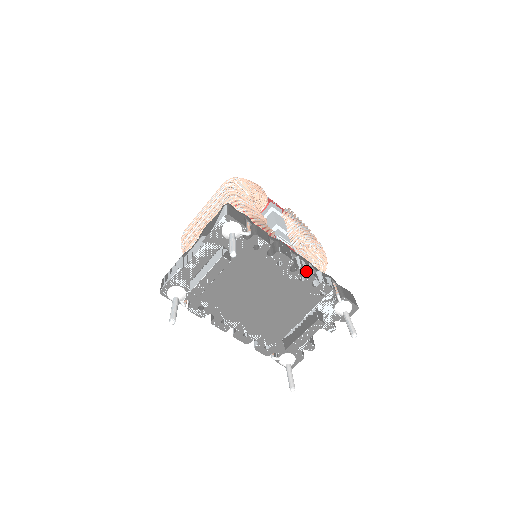
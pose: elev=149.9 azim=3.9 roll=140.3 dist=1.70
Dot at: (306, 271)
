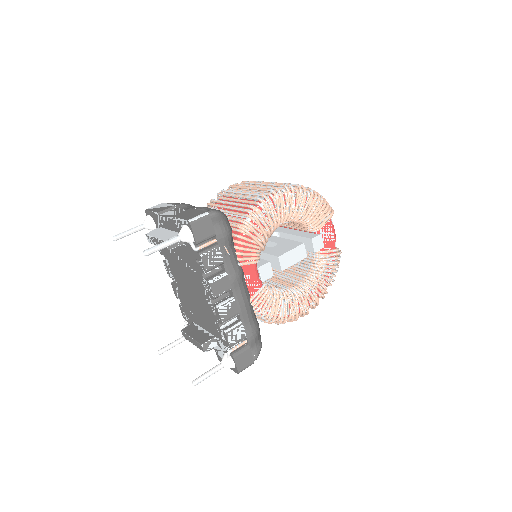
Dot at: (219, 313)
